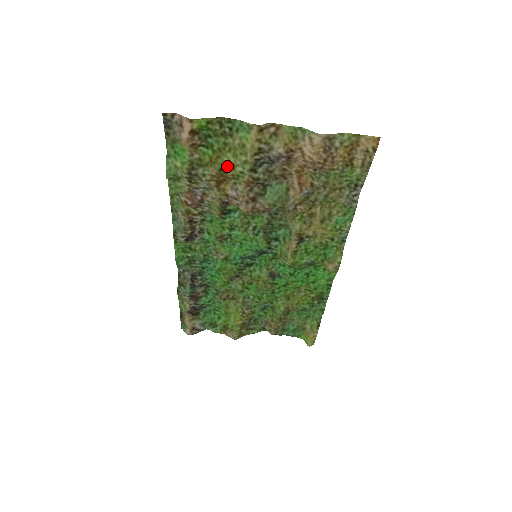
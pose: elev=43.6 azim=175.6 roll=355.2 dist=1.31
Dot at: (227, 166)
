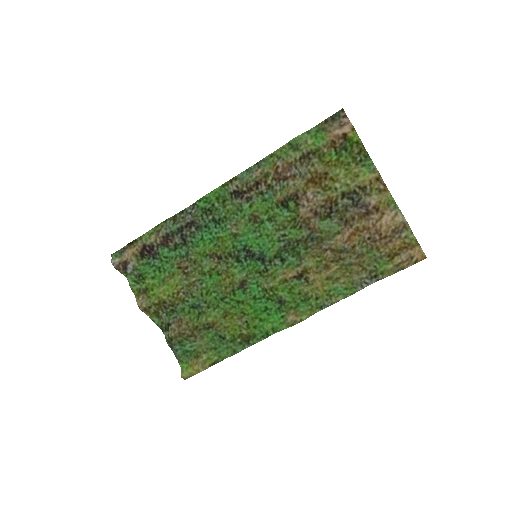
Dot at: (333, 176)
